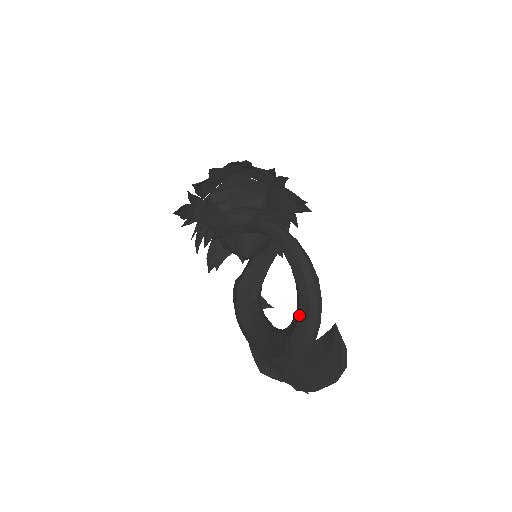
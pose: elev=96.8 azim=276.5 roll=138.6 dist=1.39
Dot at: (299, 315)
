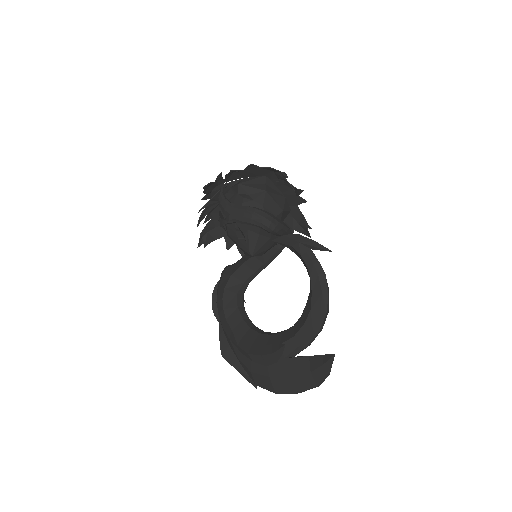
Dot at: (299, 332)
